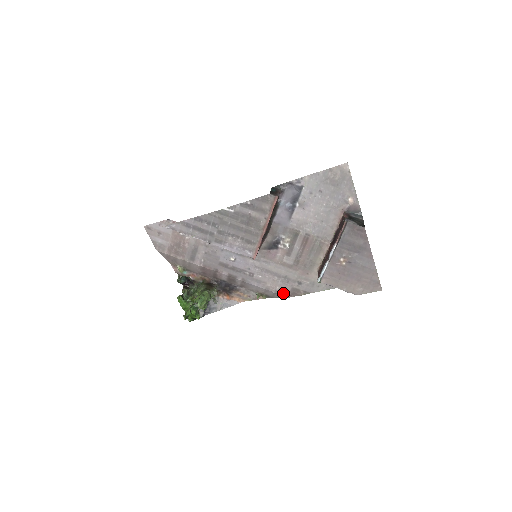
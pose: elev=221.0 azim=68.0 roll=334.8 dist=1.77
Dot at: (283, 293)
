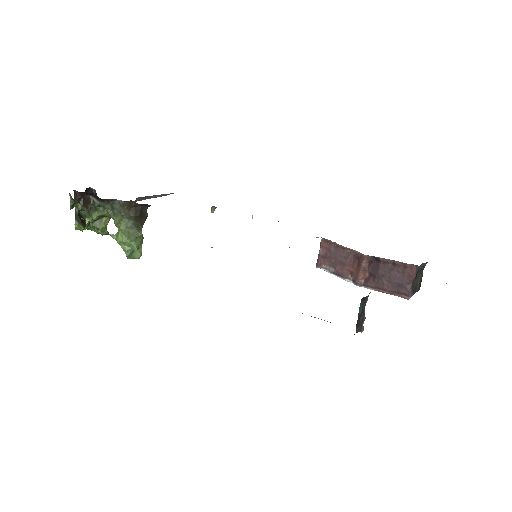
Dot at: occluded
